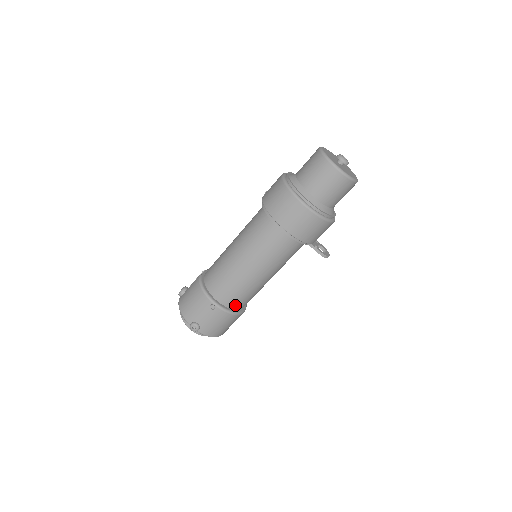
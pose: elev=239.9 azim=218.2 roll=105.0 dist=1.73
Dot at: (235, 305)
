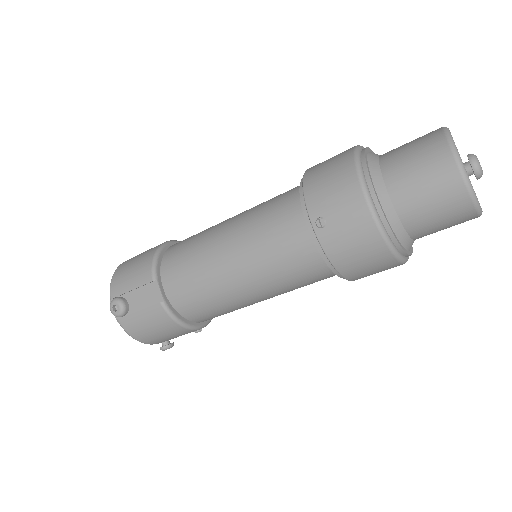
Dot at: occluded
